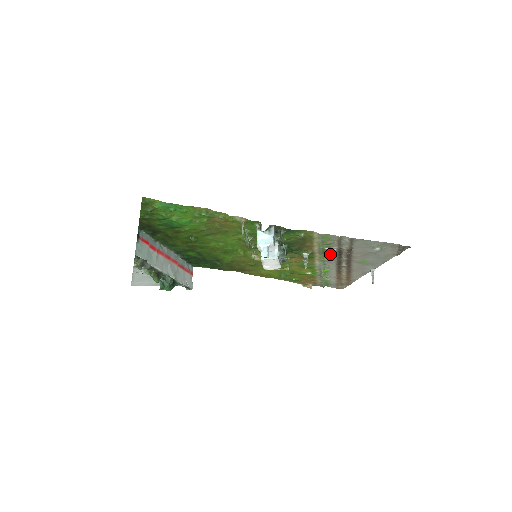
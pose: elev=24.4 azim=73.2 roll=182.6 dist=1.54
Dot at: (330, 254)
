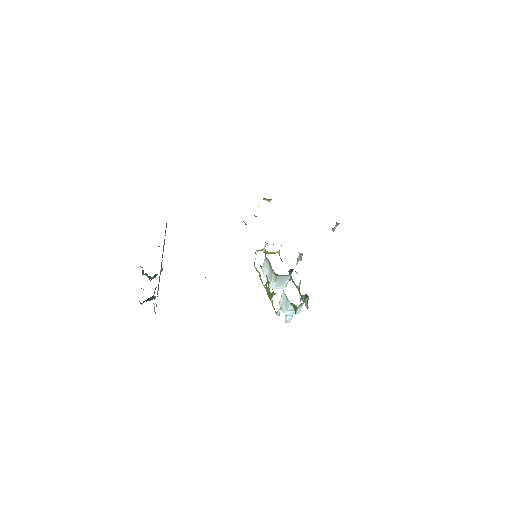
Dot at: occluded
